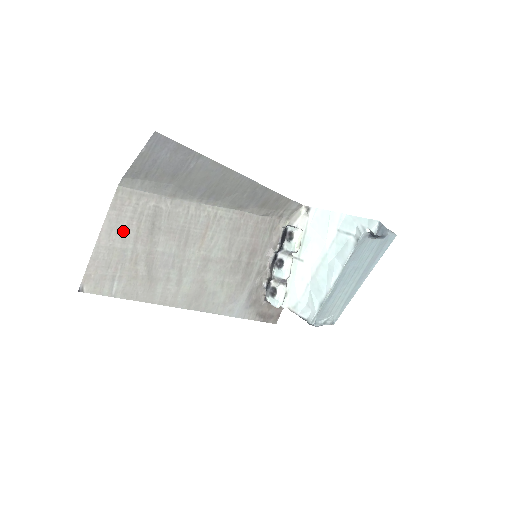
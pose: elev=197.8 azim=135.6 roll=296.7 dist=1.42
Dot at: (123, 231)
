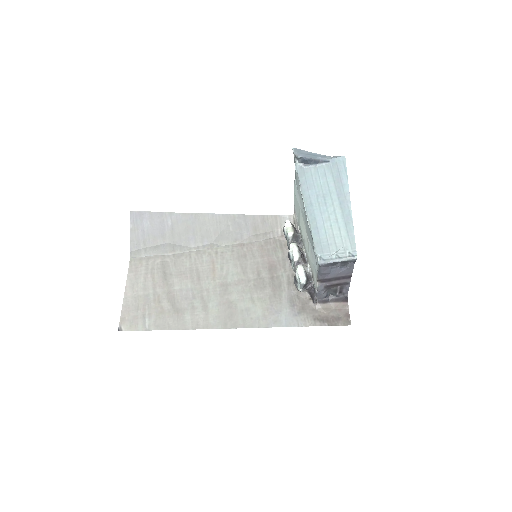
Dot at: (142, 284)
